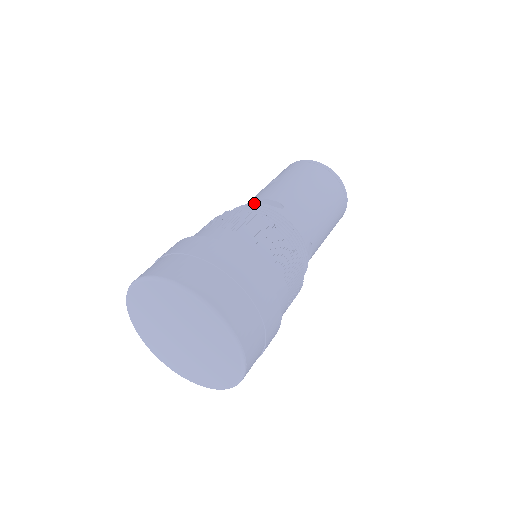
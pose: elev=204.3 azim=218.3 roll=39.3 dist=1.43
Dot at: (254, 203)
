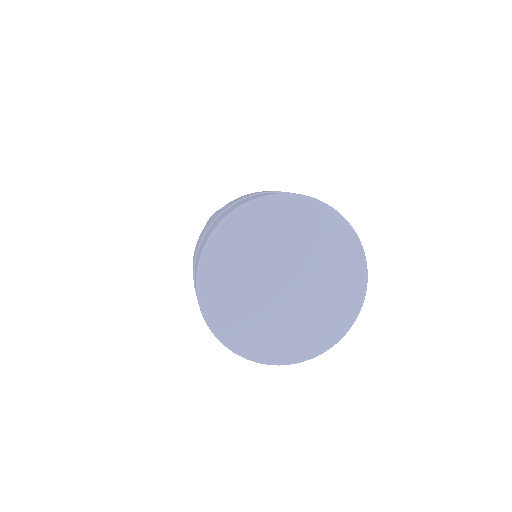
Dot at: occluded
